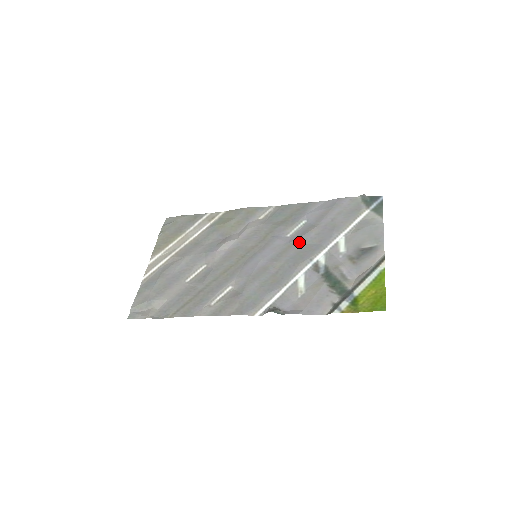
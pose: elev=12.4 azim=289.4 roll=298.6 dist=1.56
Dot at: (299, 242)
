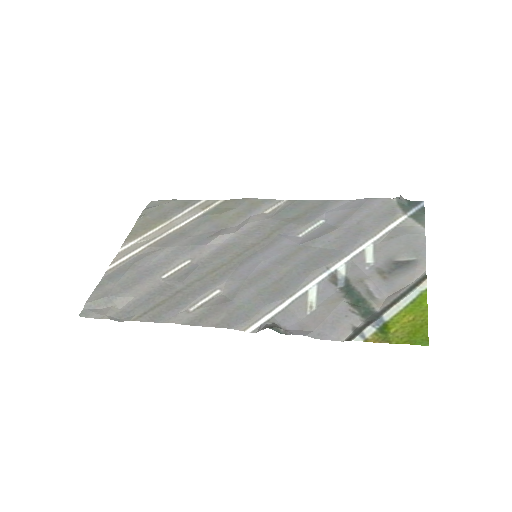
Dot at: (313, 245)
